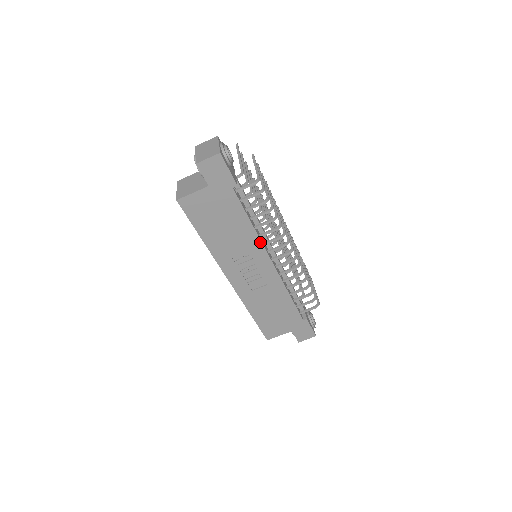
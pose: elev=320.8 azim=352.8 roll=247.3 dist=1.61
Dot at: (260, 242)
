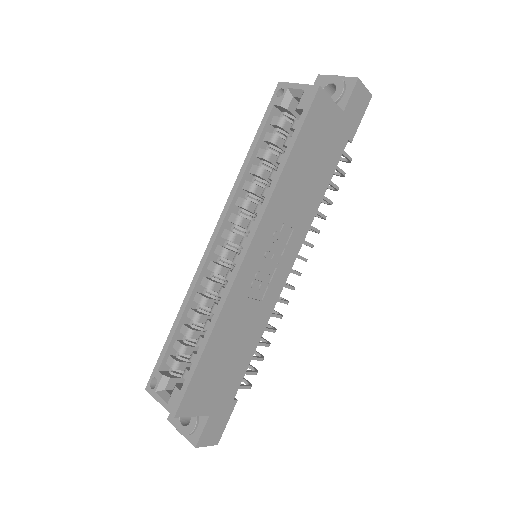
Dot at: (307, 230)
